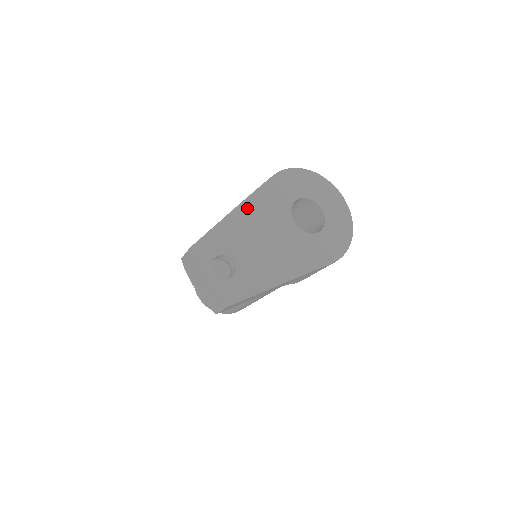
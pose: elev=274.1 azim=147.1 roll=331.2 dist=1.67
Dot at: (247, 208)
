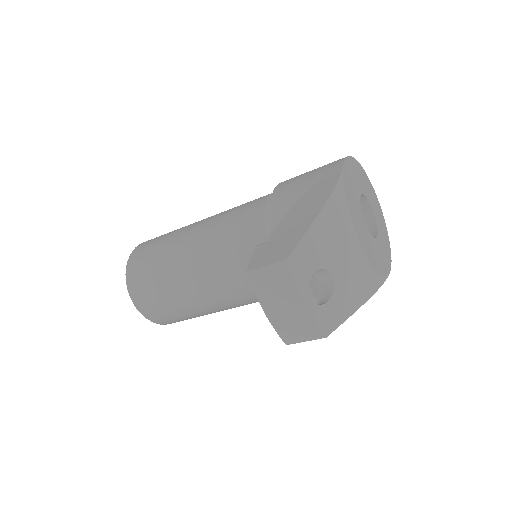
Dot at: (336, 206)
